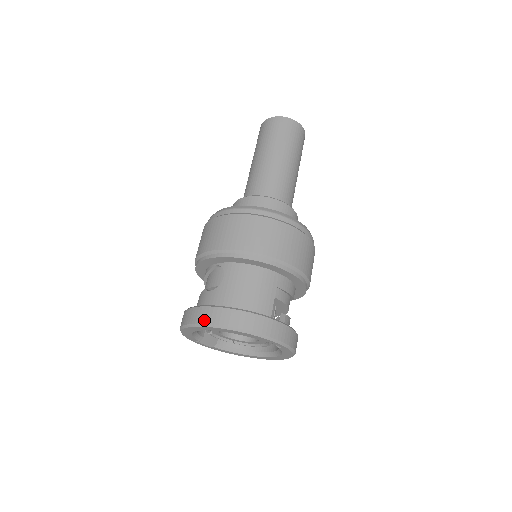
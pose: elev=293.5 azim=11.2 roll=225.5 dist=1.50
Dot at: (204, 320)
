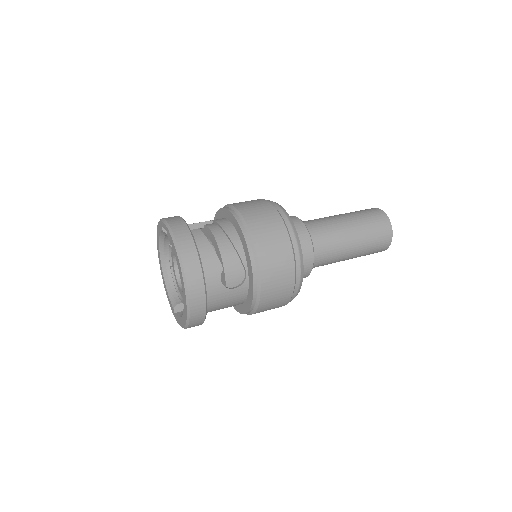
Dot at: occluded
